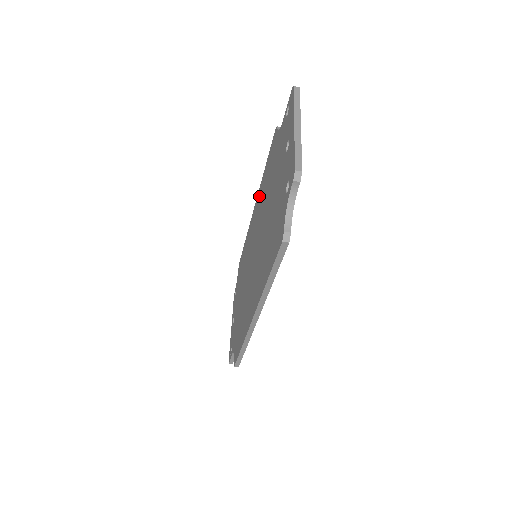
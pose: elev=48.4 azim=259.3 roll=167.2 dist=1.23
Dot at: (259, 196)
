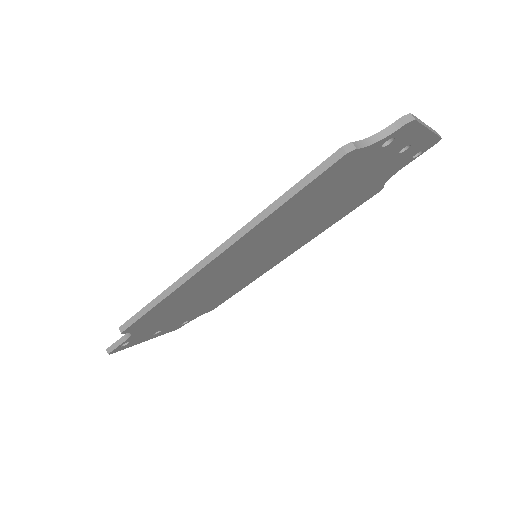
Dot at: occluded
